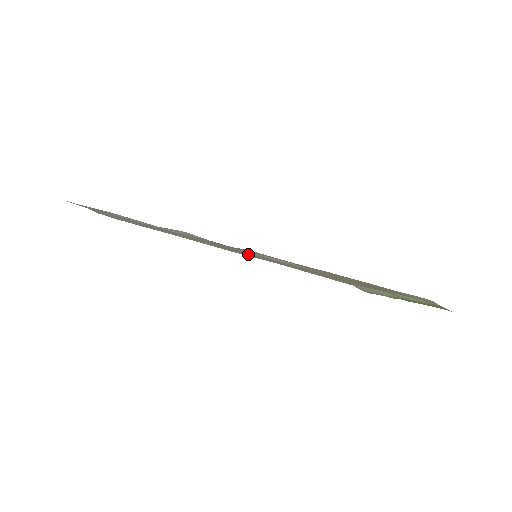
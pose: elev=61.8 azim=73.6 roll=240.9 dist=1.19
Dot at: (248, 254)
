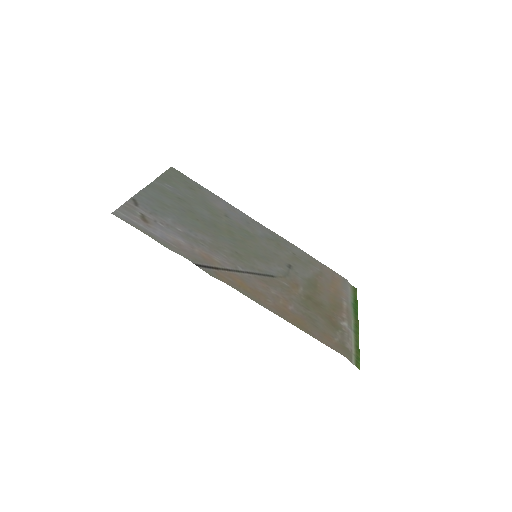
Dot at: (258, 243)
